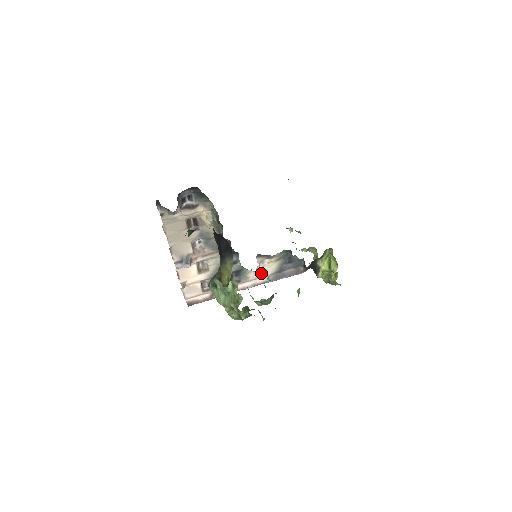
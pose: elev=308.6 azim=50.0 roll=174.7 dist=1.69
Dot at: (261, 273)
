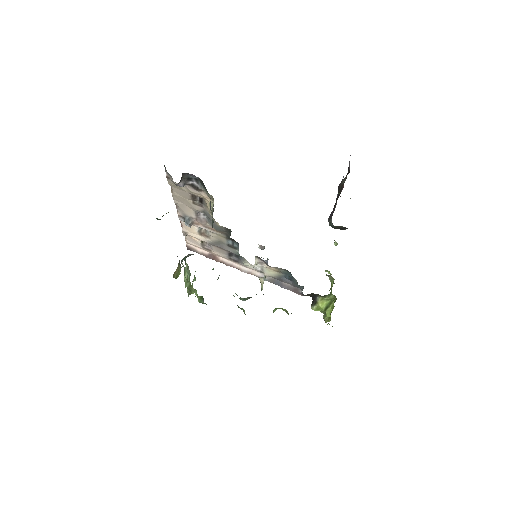
Dot at: (260, 269)
